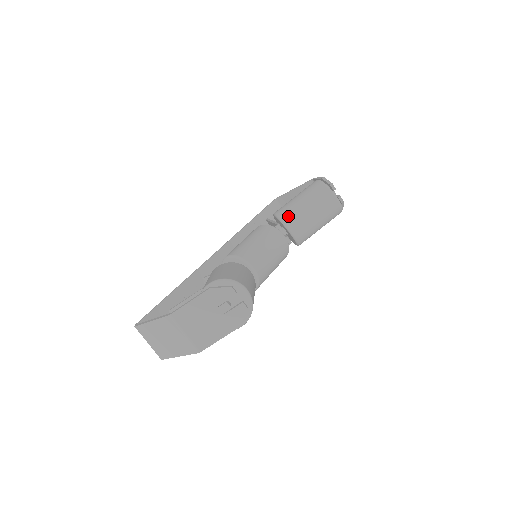
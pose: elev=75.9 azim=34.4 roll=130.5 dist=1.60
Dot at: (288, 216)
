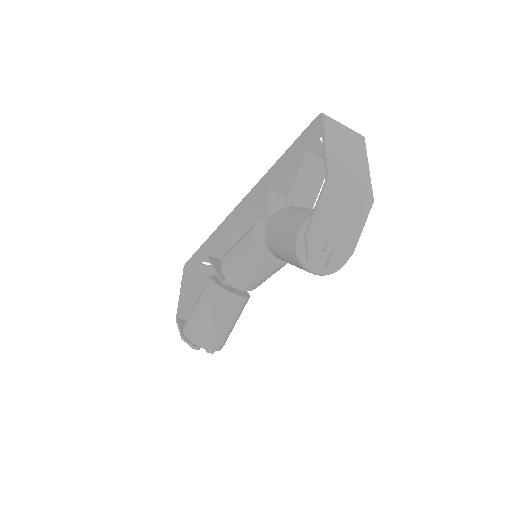
Dot at: (271, 250)
